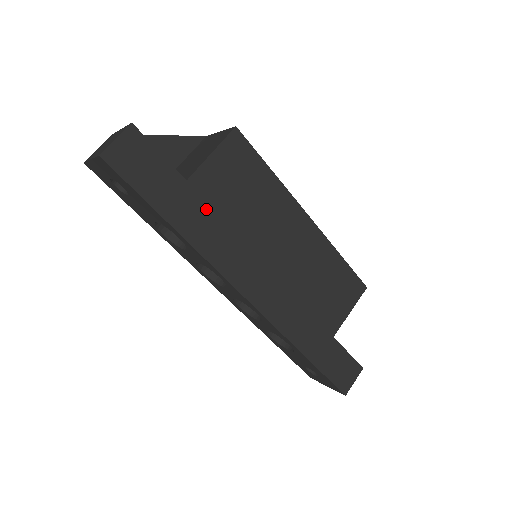
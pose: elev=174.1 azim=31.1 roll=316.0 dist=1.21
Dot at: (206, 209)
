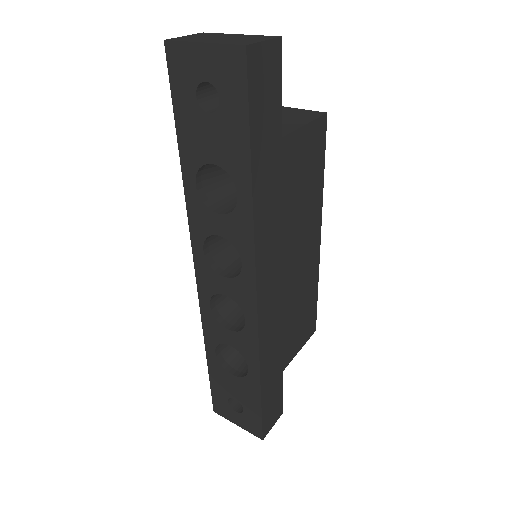
Dot at: (278, 180)
